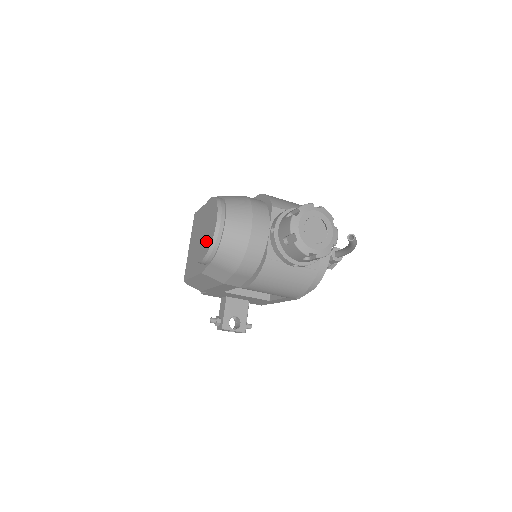
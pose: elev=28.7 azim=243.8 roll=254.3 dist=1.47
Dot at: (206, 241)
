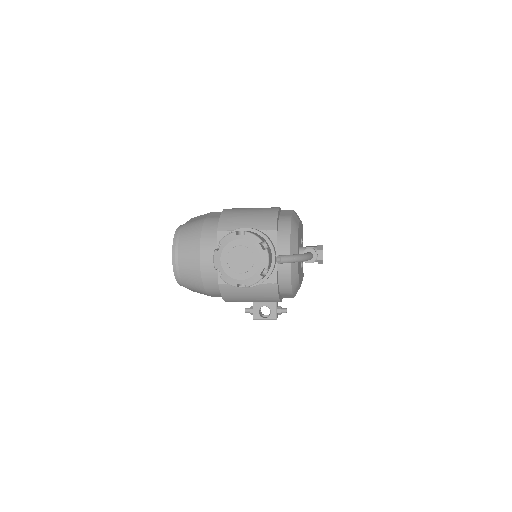
Dot at: occluded
